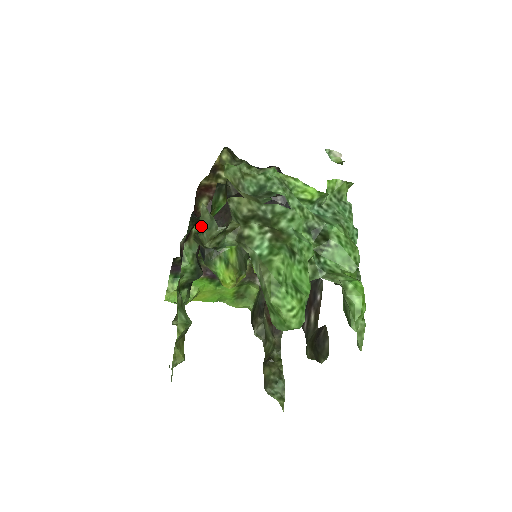
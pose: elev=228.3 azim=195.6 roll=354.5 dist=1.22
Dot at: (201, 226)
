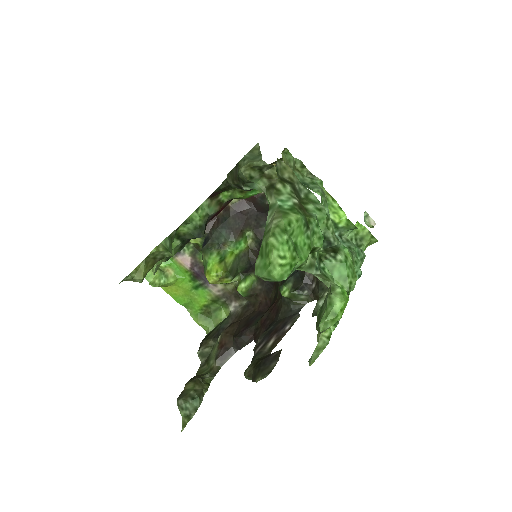
Dot at: (247, 155)
